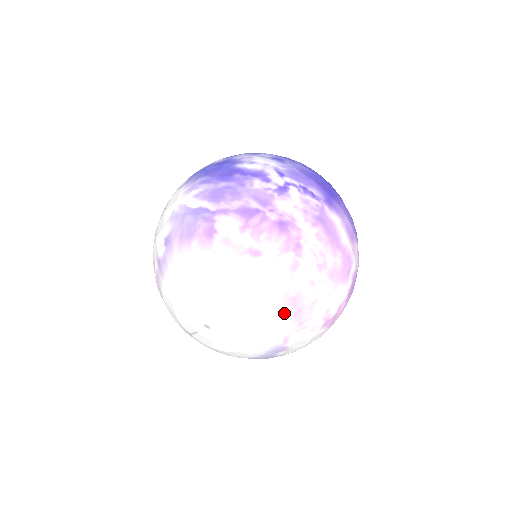
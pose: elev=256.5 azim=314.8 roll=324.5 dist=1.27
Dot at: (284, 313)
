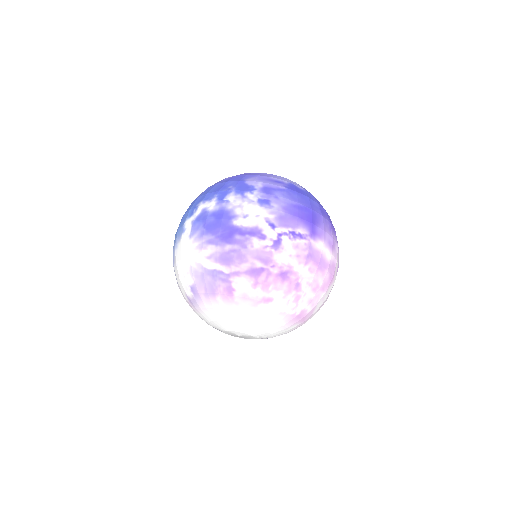
Dot at: (294, 323)
